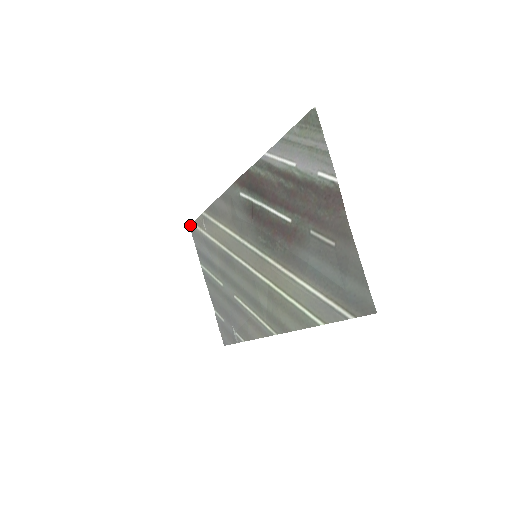
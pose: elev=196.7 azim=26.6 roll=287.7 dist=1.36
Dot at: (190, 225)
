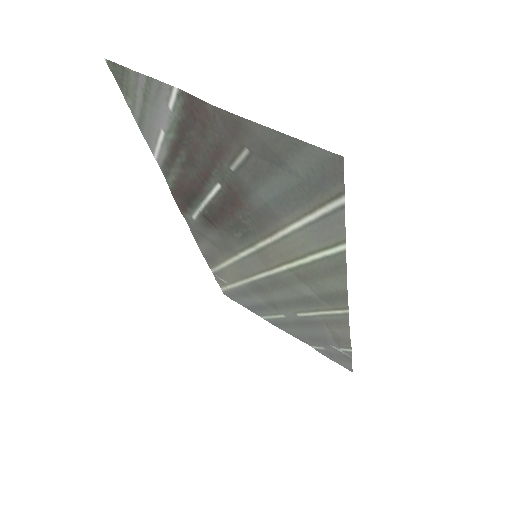
Dot at: occluded
